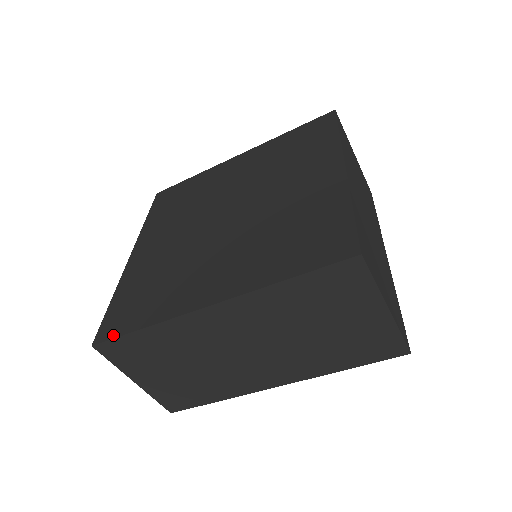
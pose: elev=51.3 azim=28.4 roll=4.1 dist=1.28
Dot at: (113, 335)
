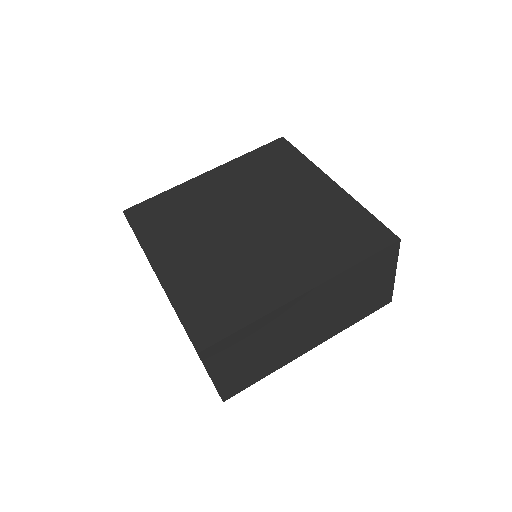
Dot at: (217, 338)
